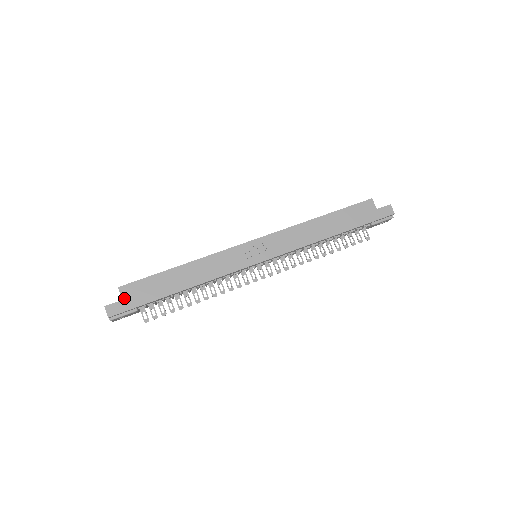
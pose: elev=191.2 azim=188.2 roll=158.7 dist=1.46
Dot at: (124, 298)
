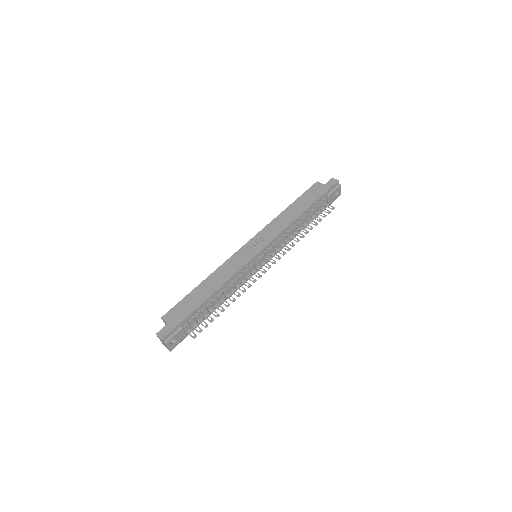
Dot at: (168, 322)
